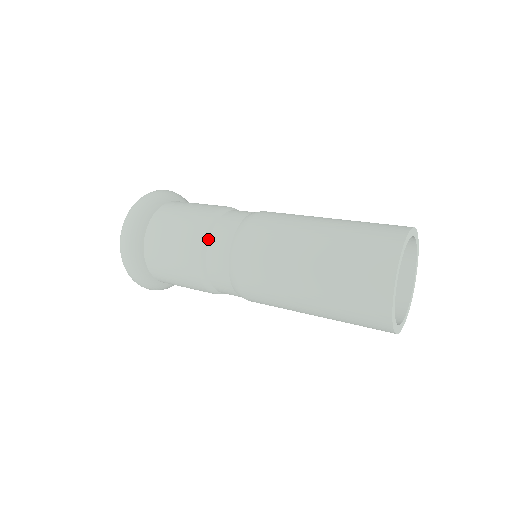
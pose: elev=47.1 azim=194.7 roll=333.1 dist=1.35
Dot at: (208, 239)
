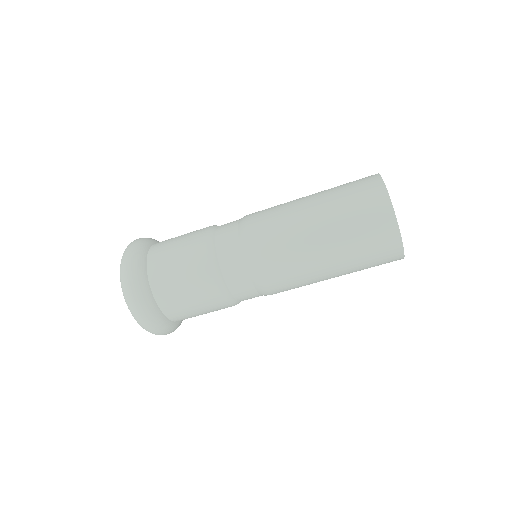
Dot at: (214, 245)
